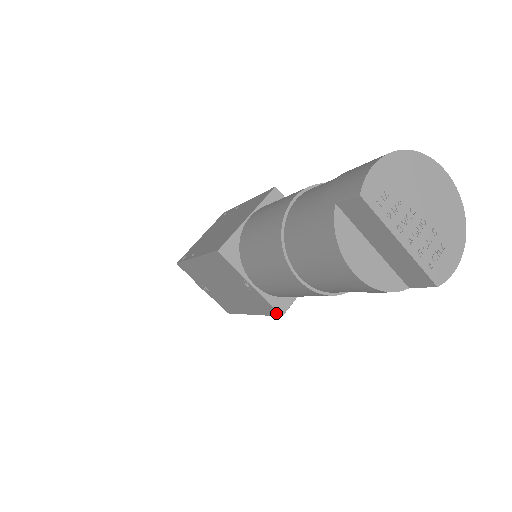
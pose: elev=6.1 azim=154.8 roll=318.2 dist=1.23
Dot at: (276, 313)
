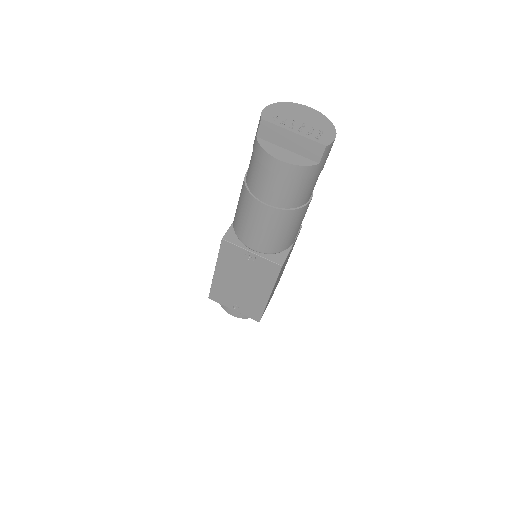
Dot at: (278, 268)
